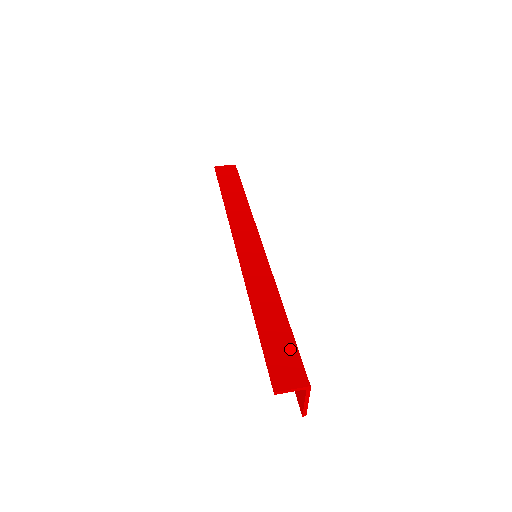
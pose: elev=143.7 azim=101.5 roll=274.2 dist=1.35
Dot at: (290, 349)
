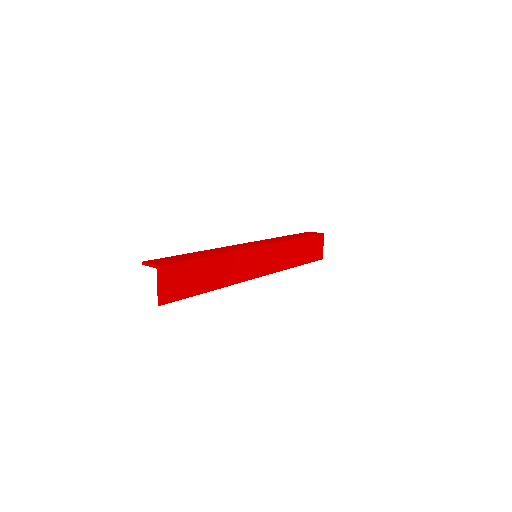
Dot at: (181, 260)
